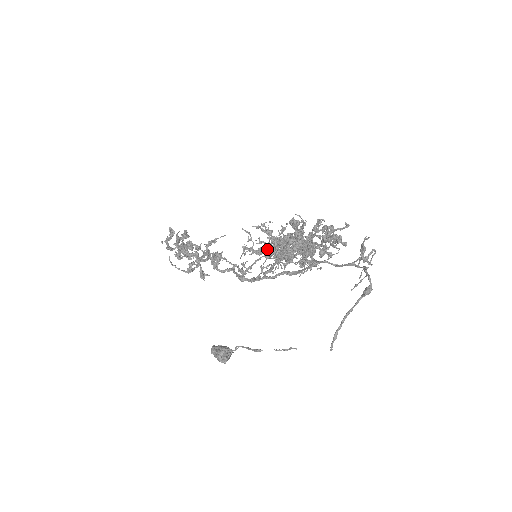
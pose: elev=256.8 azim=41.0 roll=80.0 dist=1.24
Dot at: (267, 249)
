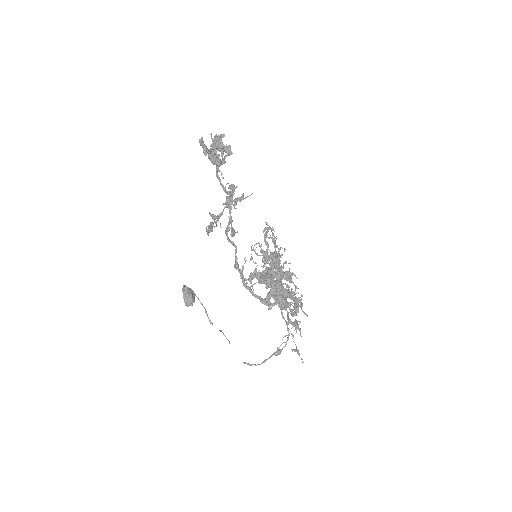
Dot at: occluded
